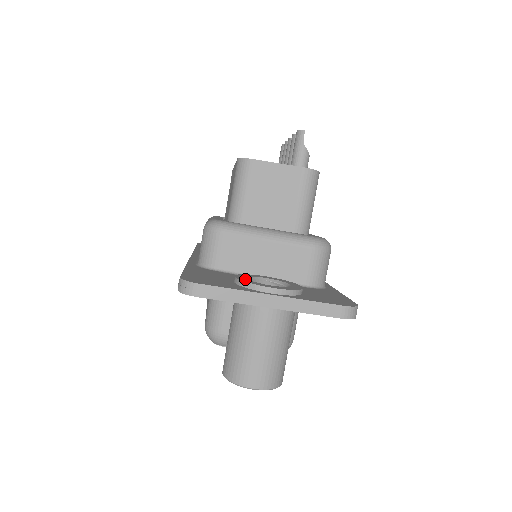
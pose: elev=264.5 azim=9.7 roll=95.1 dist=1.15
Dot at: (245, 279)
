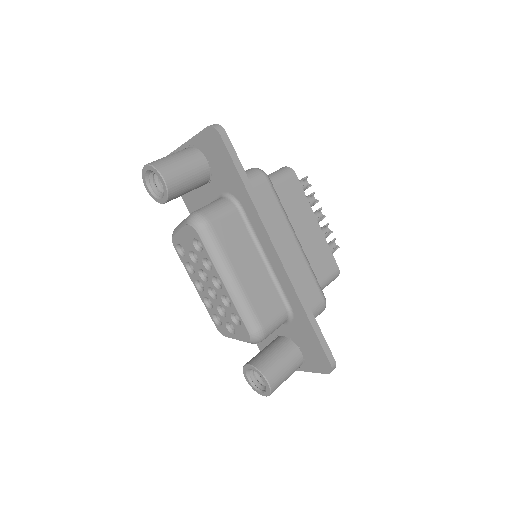
Dot at: occluded
